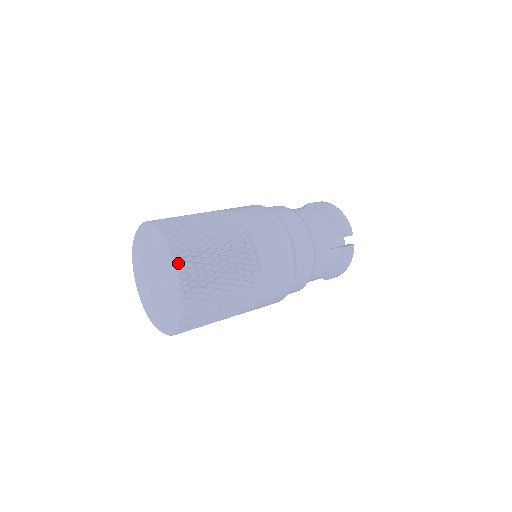
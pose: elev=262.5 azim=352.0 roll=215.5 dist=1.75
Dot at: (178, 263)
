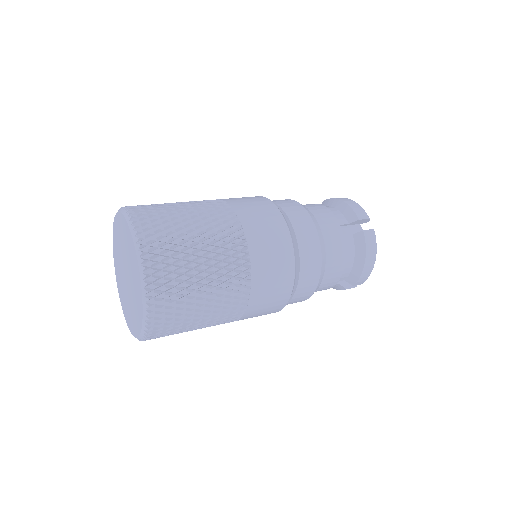
Dot at: (148, 331)
